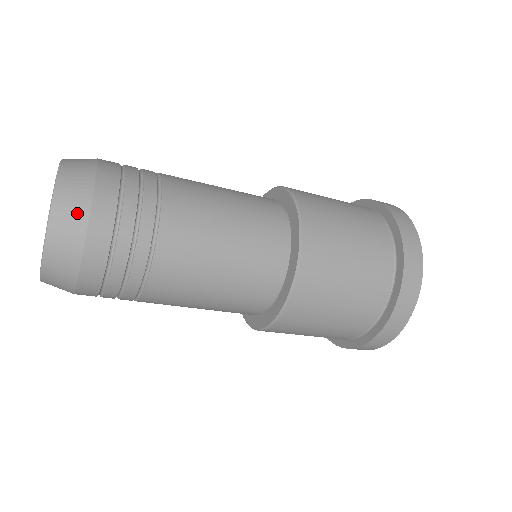
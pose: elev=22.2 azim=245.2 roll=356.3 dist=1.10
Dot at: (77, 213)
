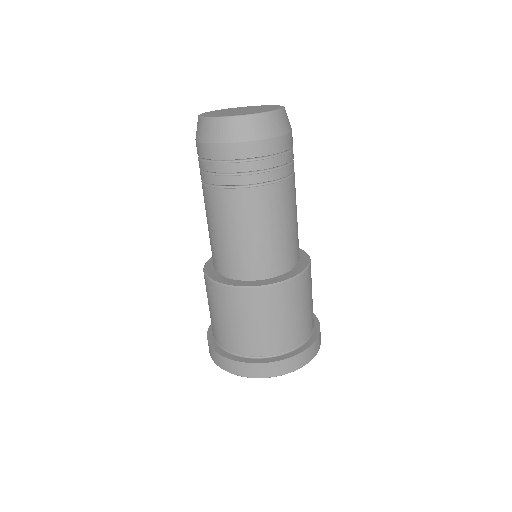
Dot at: occluded
